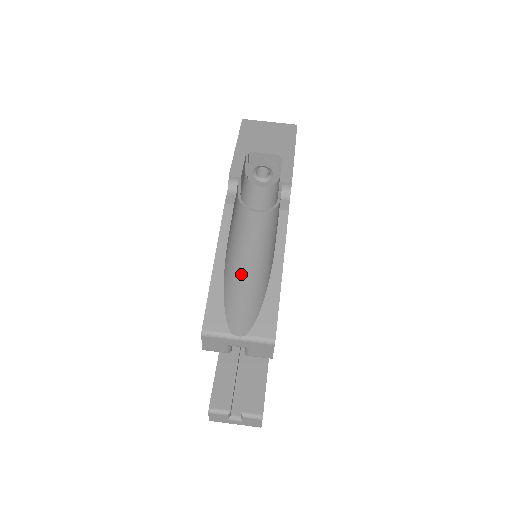
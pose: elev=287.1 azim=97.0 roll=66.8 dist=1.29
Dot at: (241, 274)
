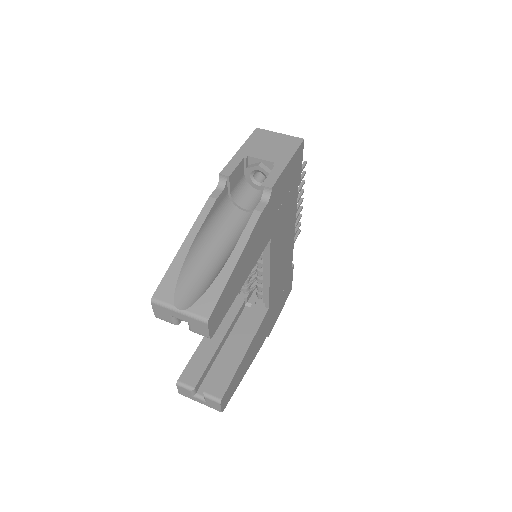
Dot at: (206, 260)
